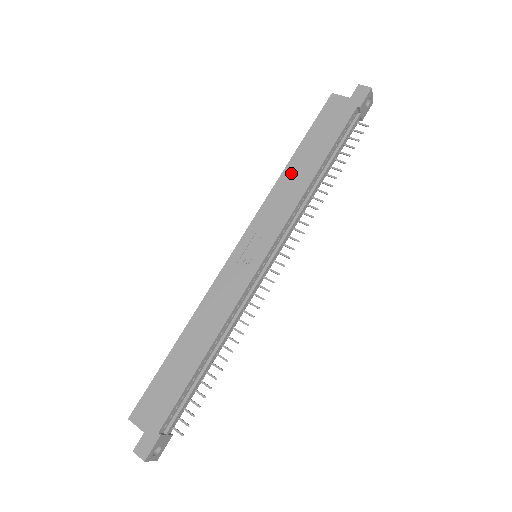
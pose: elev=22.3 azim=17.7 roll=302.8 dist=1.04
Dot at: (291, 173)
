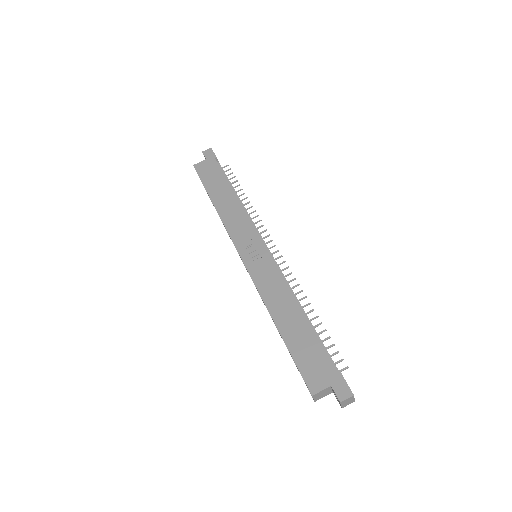
Dot at: (222, 207)
